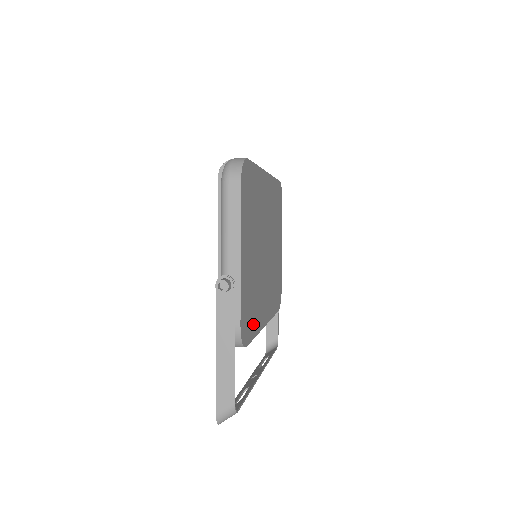
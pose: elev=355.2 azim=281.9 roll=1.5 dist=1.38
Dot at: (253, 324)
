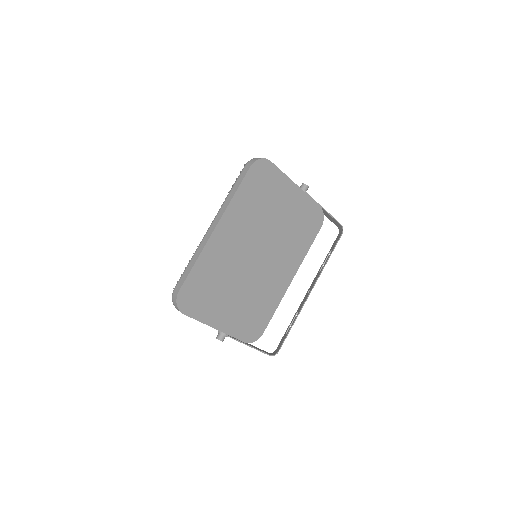
Dot at: (266, 313)
